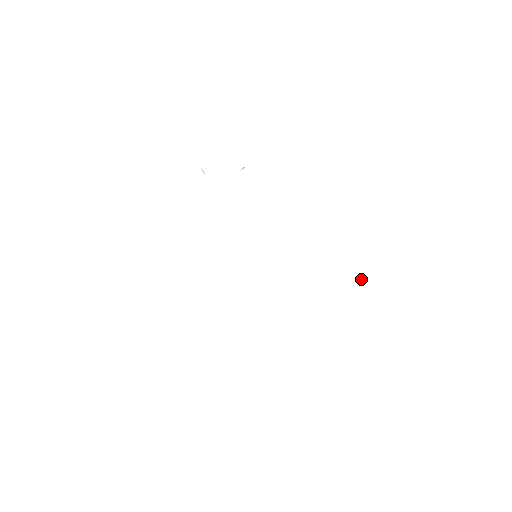
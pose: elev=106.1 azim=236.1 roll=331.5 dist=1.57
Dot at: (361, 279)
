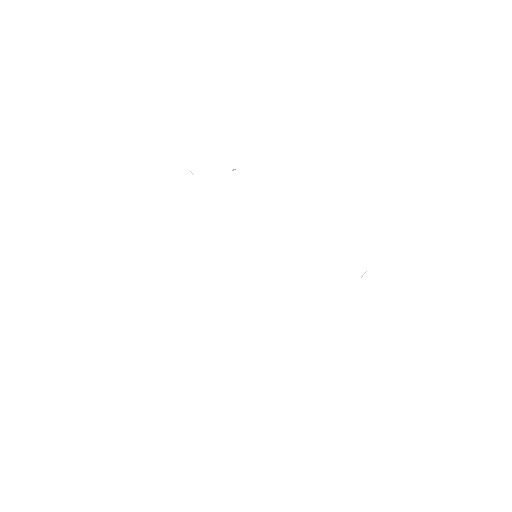
Dot at: occluded
